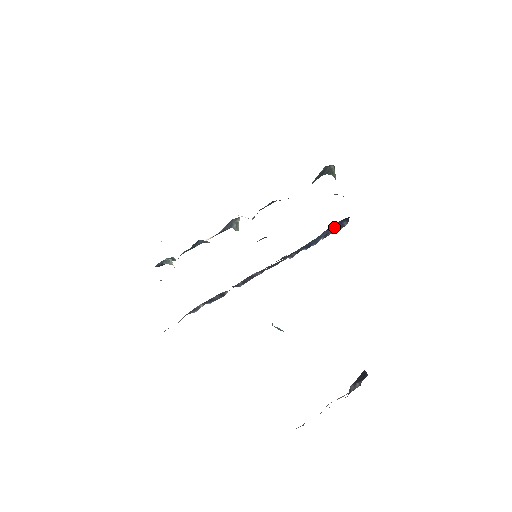
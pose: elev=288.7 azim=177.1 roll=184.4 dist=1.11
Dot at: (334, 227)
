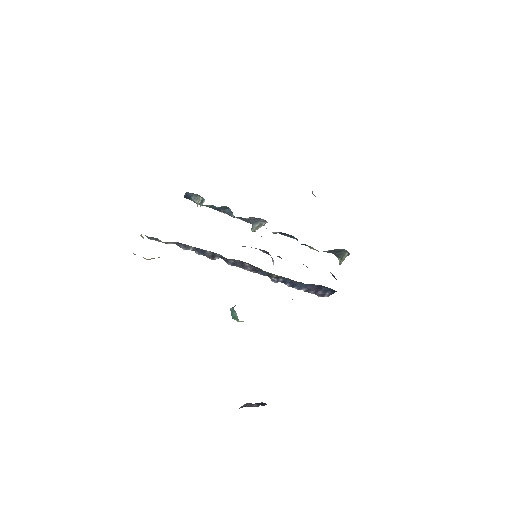
Dot at: (320, 289)
